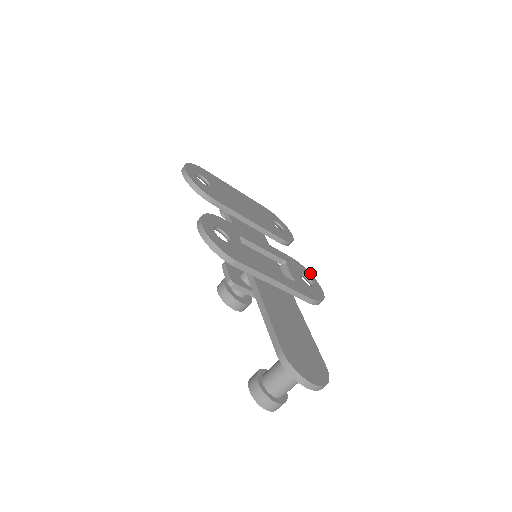
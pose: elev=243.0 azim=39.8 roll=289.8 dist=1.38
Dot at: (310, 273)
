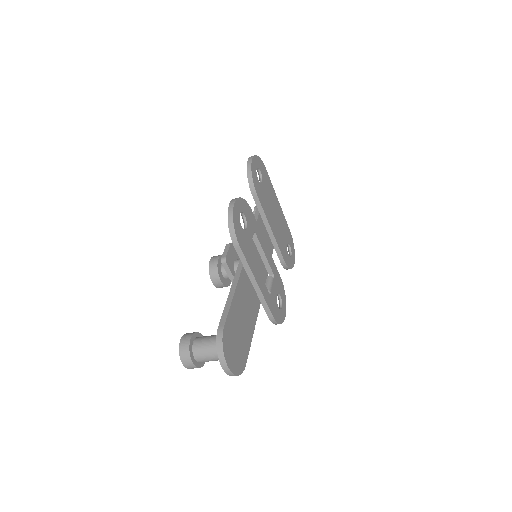
Dot at: occluded
